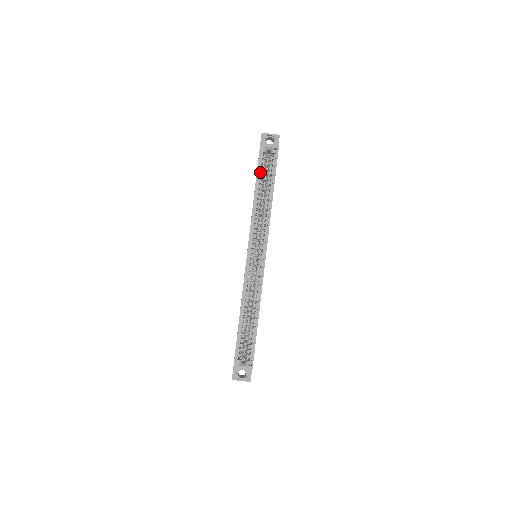
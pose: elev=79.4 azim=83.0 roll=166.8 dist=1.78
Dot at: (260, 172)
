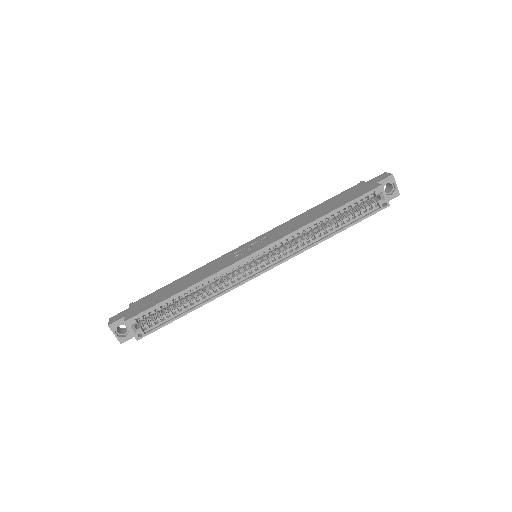
Dot at: (351, 204)
